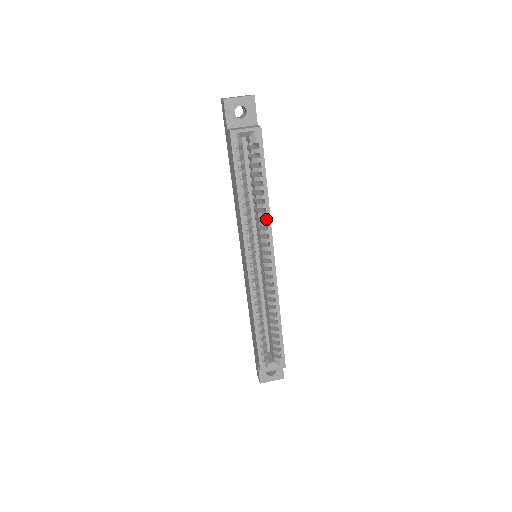
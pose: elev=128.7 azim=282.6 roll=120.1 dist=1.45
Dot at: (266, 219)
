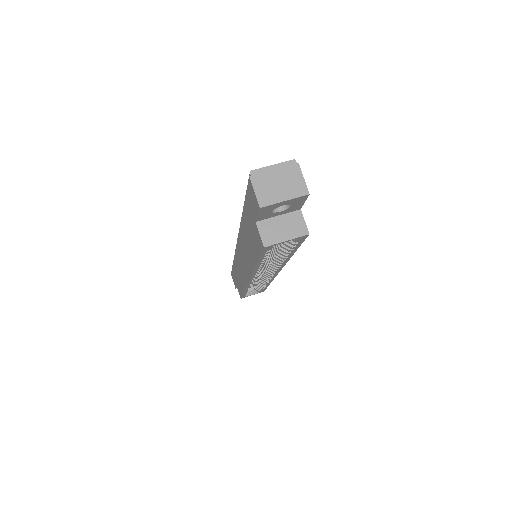
Dot at: occluded
